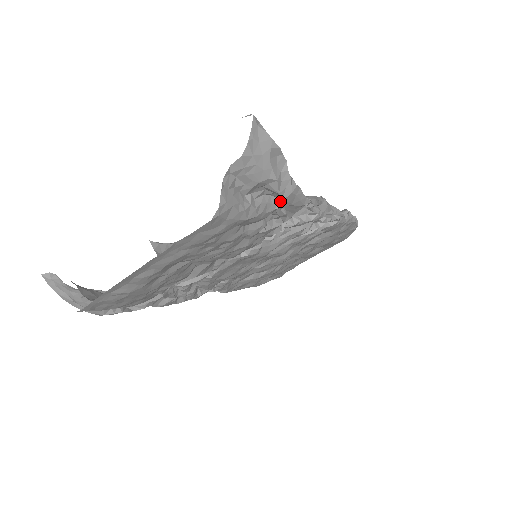
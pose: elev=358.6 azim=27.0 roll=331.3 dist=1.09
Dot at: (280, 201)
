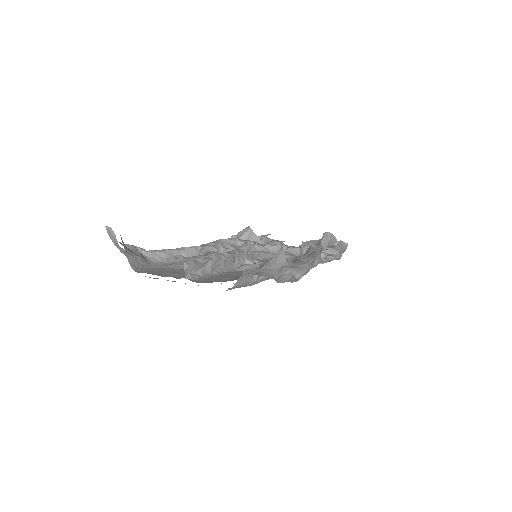
Dot at: occluded
